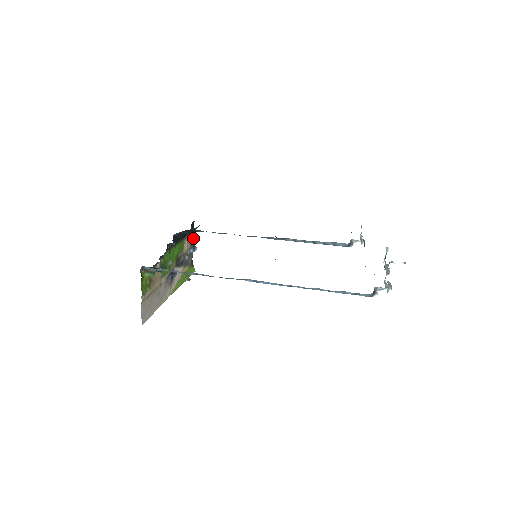
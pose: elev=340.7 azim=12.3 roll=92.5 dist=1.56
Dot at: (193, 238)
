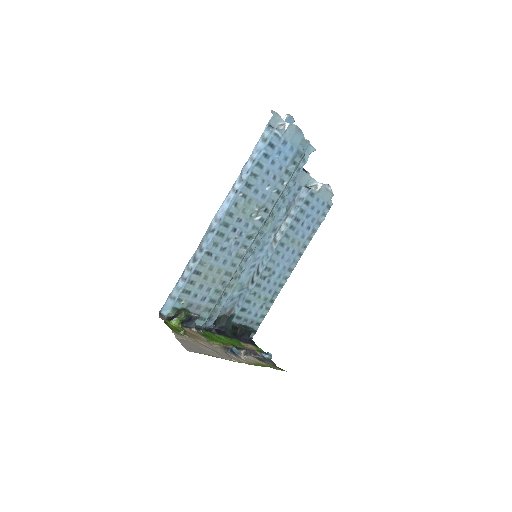
Dot at: (262, 351)
